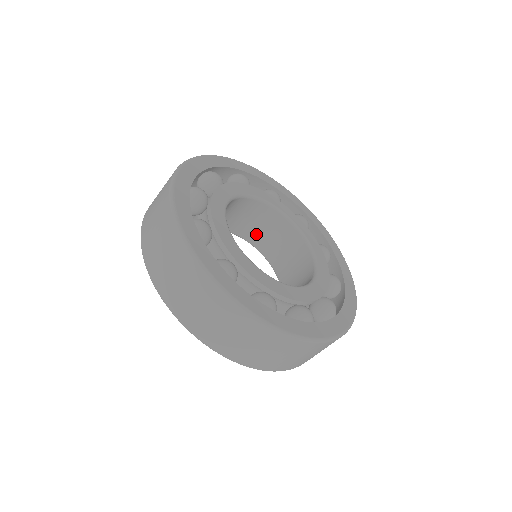
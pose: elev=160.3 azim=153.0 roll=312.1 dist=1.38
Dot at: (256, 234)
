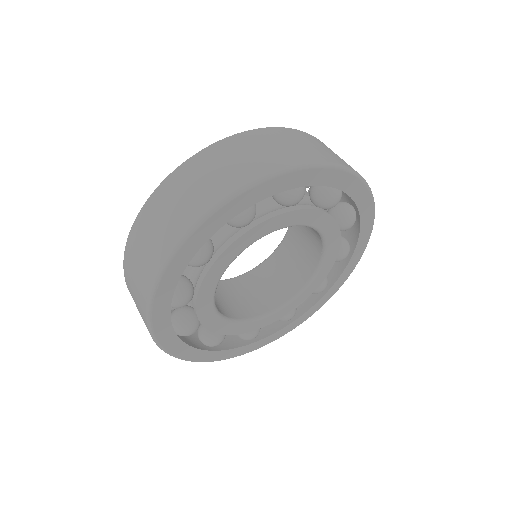
Dot at: occluded
